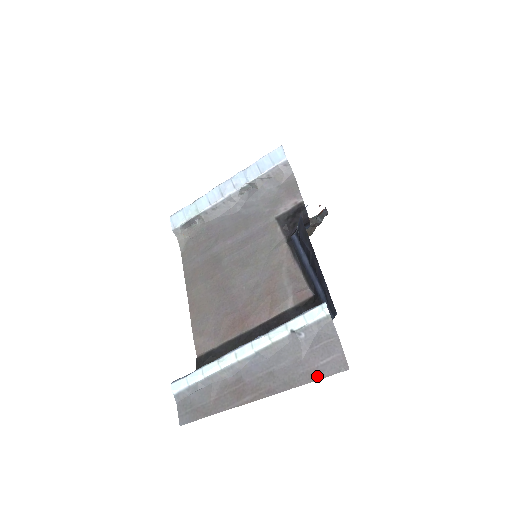
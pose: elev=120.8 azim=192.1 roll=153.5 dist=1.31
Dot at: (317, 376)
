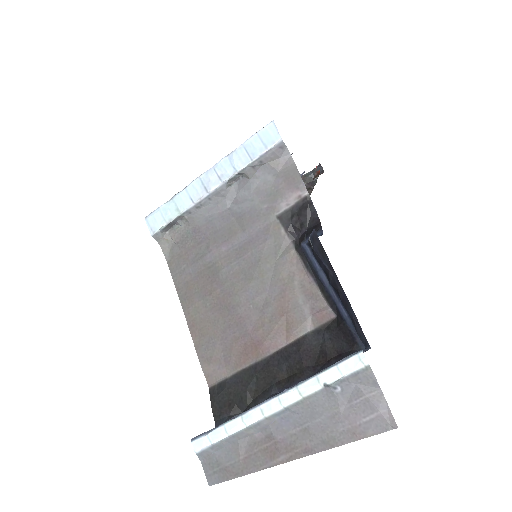
Dot at: (361, 435)
